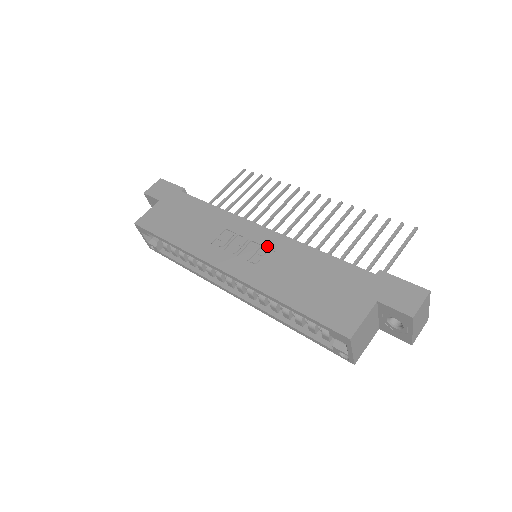
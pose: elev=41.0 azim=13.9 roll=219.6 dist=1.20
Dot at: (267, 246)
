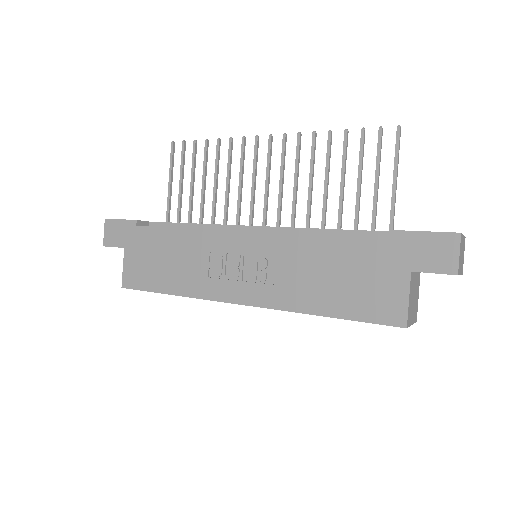
Dot at: (263, 255)
